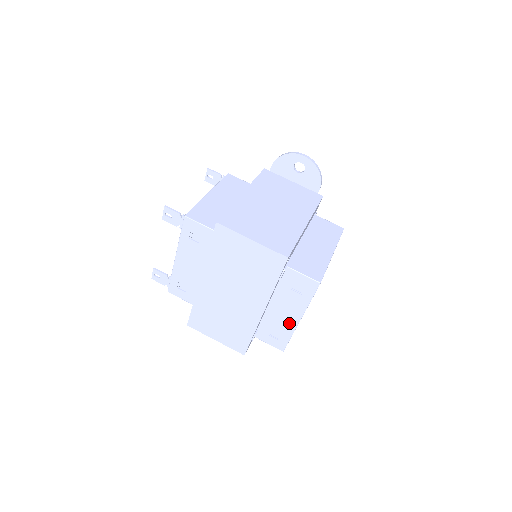
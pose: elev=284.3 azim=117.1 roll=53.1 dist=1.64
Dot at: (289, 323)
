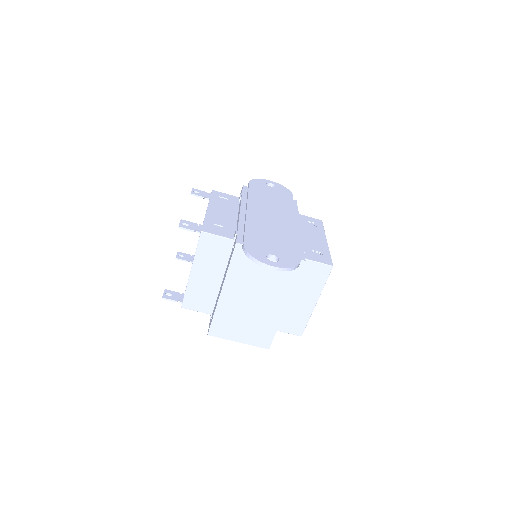
Dot at: occluded
